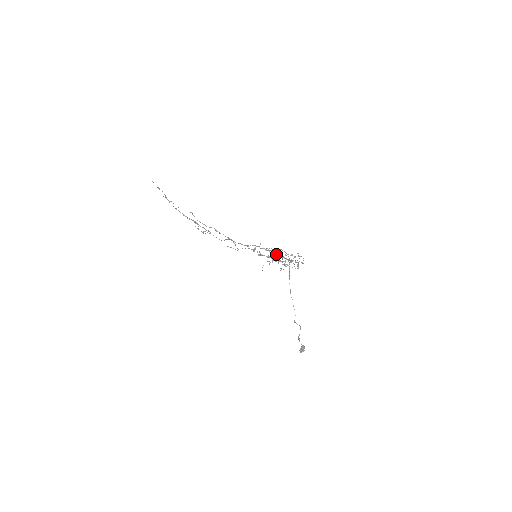
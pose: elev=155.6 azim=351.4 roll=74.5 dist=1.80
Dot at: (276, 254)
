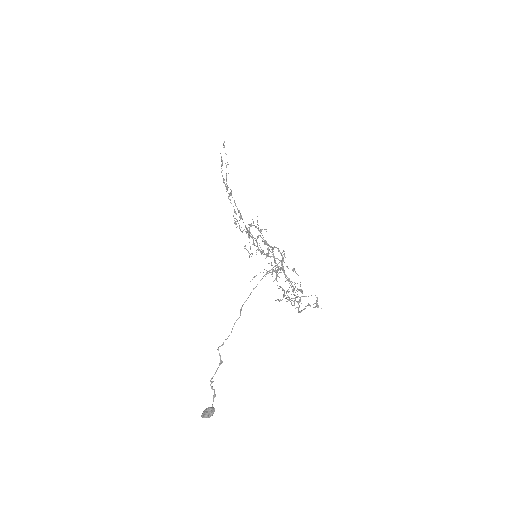
Dot at: occluded
